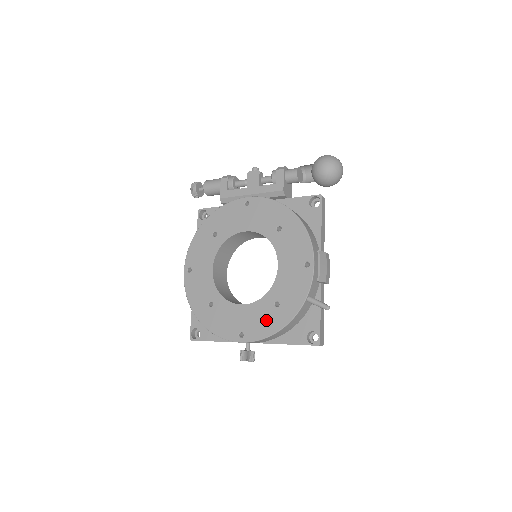
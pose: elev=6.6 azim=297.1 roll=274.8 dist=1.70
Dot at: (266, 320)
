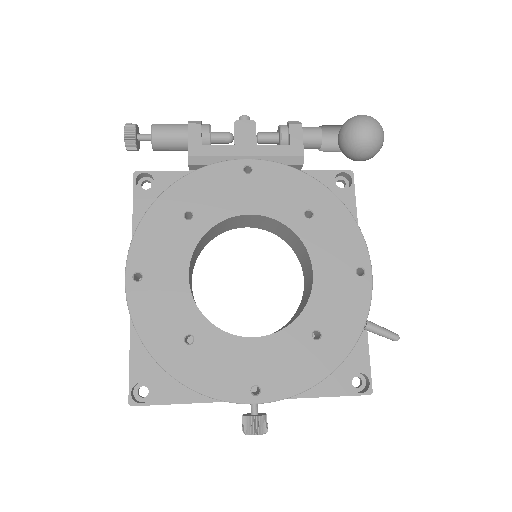
Dot at: (301, 362)
